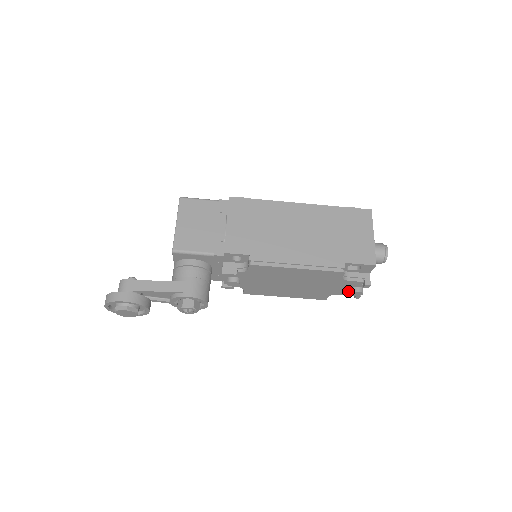
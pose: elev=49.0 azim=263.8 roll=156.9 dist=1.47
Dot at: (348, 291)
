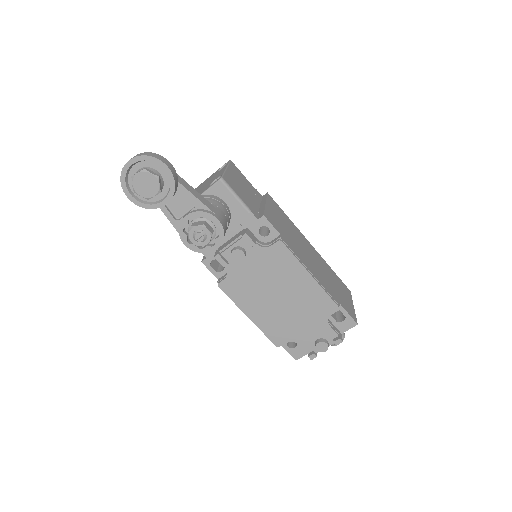
Dot at: (311, 343)
